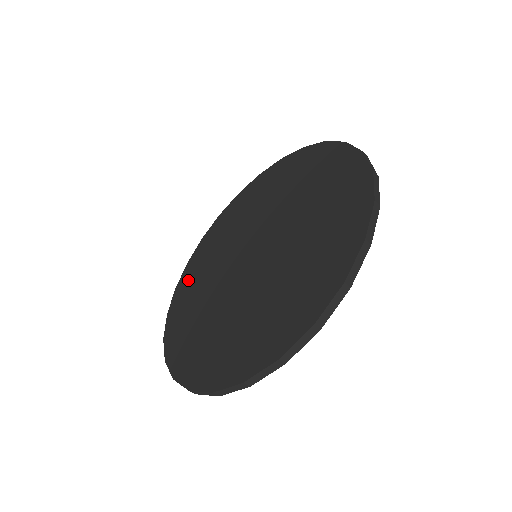
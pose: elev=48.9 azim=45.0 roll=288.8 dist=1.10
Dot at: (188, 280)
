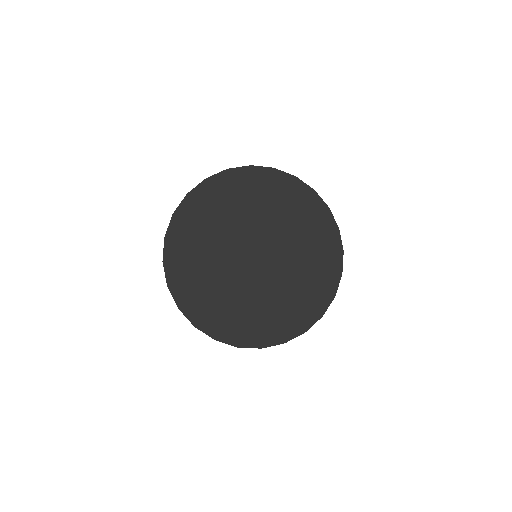
Dot at: (190, 219)
